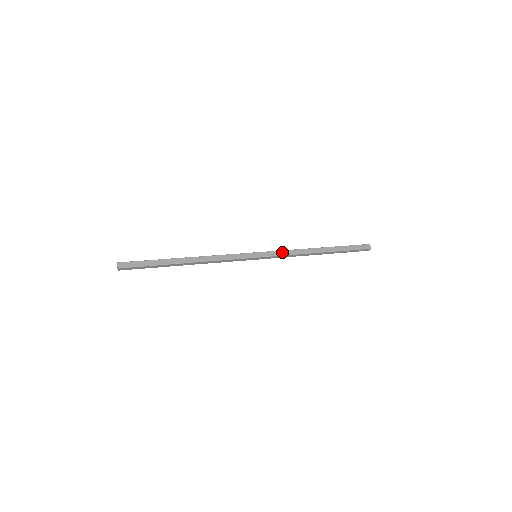
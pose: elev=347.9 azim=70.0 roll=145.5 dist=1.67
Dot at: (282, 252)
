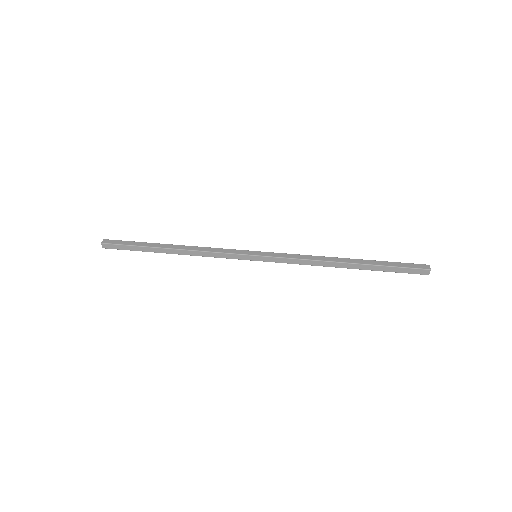
Dot at: (290, 255)
